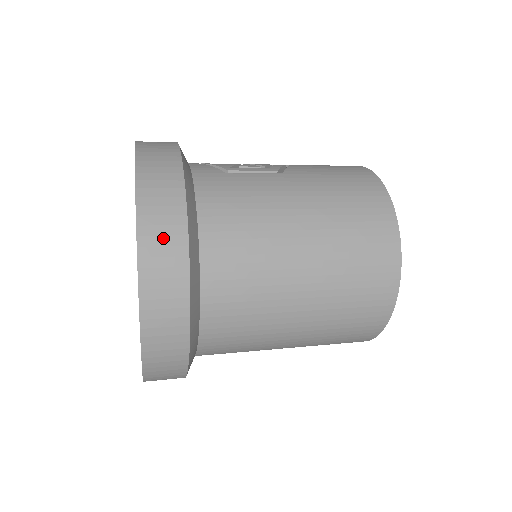
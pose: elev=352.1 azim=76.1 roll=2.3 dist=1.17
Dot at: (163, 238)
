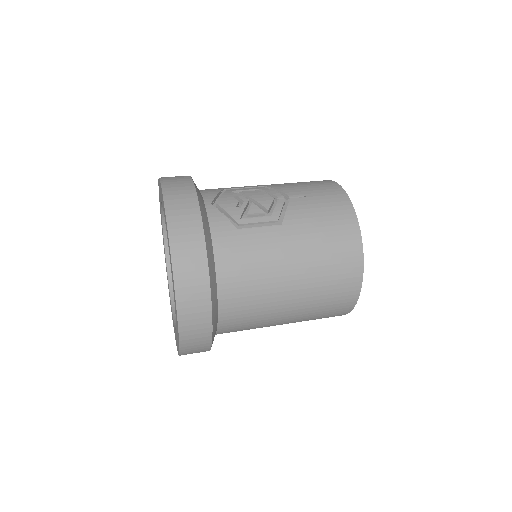
Dot at: (194, 308)
